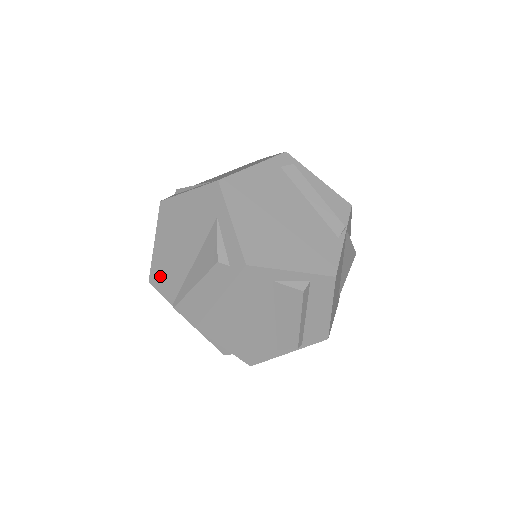
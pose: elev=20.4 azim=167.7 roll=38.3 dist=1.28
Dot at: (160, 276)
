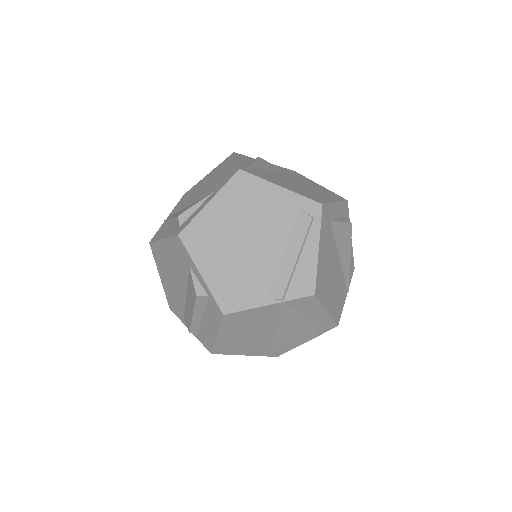
Dot at: (185, 197)
